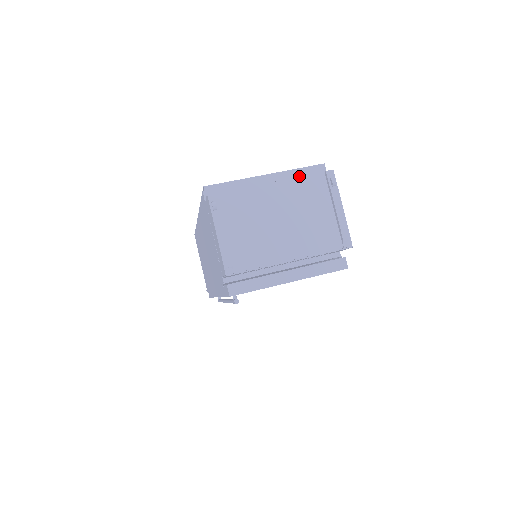
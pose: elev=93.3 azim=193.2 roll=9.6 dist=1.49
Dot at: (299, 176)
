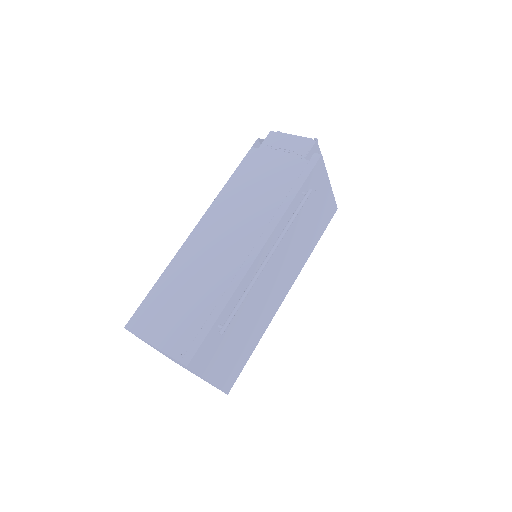
Dot at: occluded
